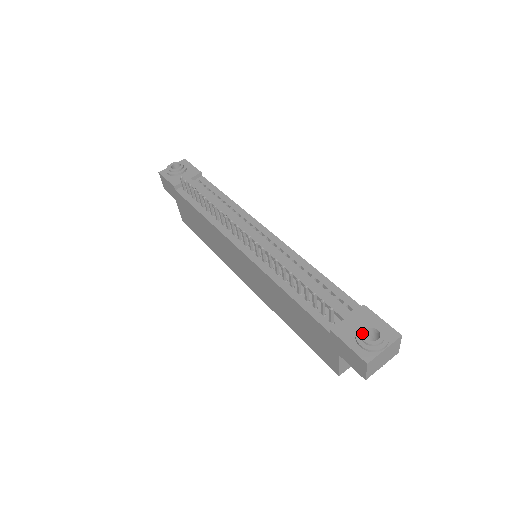
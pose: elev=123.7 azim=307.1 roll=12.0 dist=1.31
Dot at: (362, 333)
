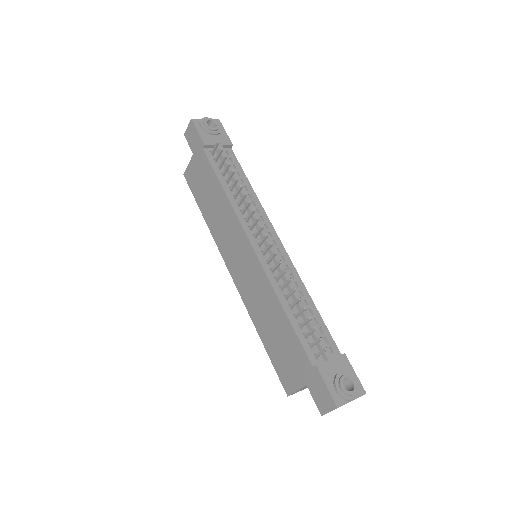
Dot at: (342, 380)
